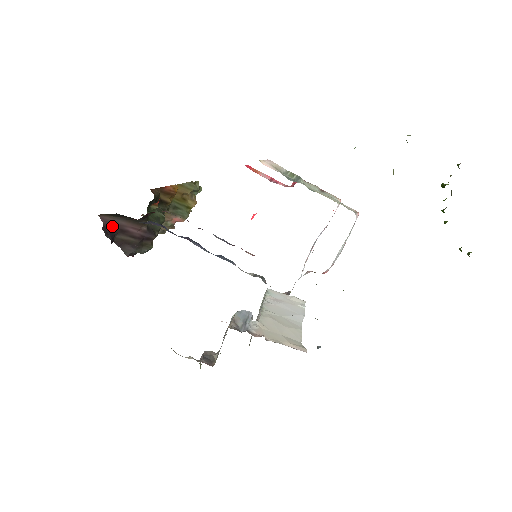
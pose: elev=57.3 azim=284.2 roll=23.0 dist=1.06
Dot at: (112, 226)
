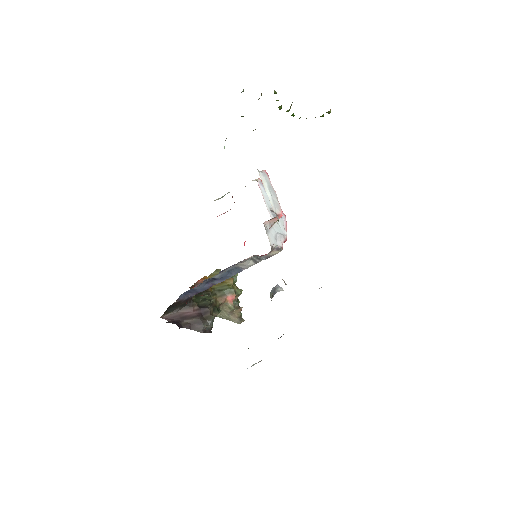
Dot at: (174, 319)
